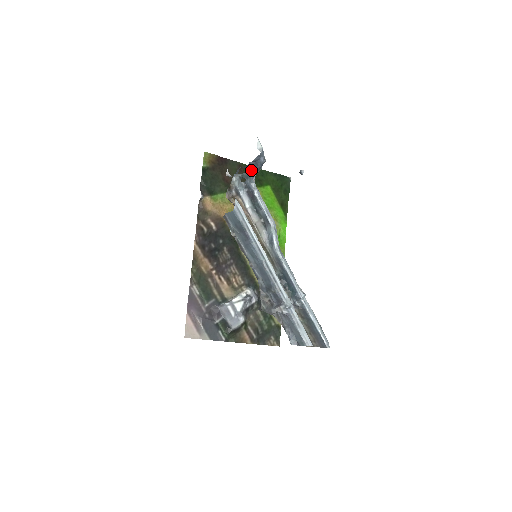
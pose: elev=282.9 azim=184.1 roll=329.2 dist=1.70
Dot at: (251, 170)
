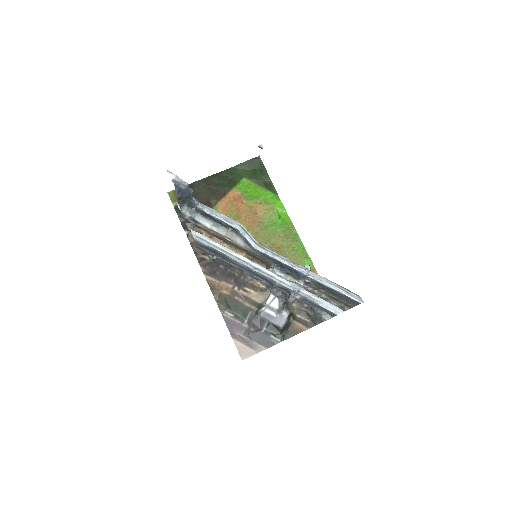
Dot at: (186, 198)
